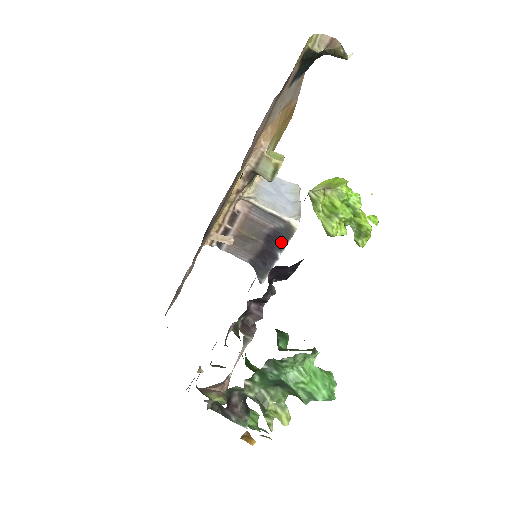
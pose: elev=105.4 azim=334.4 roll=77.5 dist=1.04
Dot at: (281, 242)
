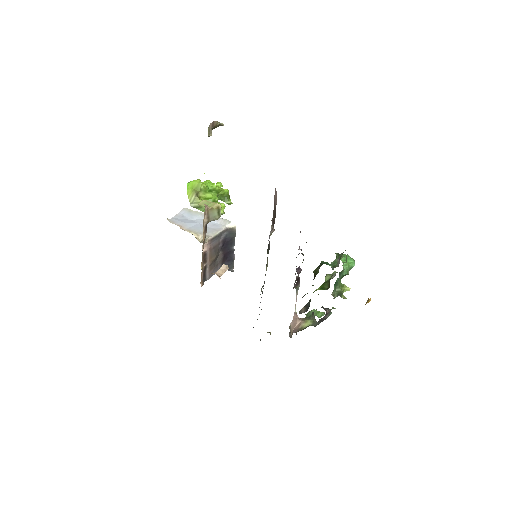
Dot at: (232, 241)
